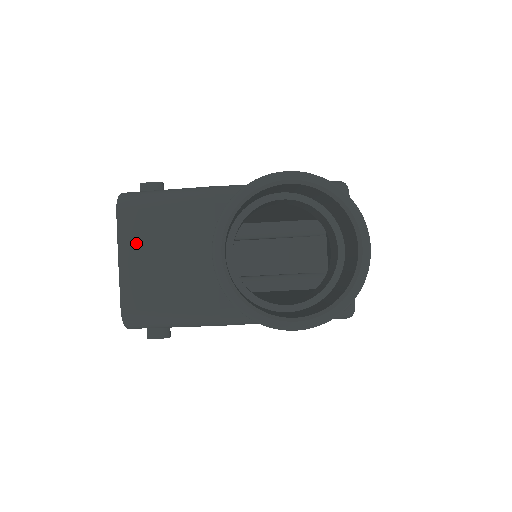
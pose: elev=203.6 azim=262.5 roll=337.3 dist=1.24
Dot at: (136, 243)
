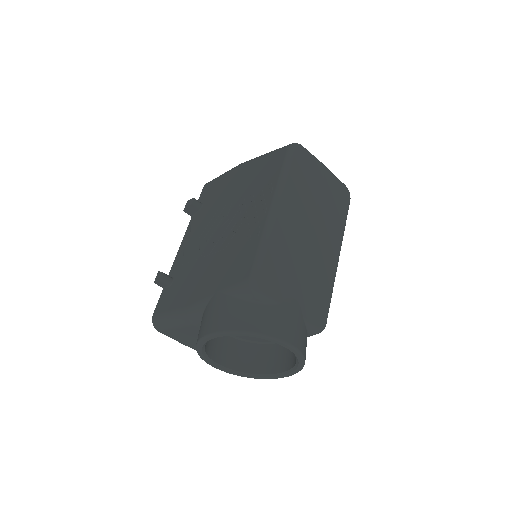
Dot at: (183, 340)
